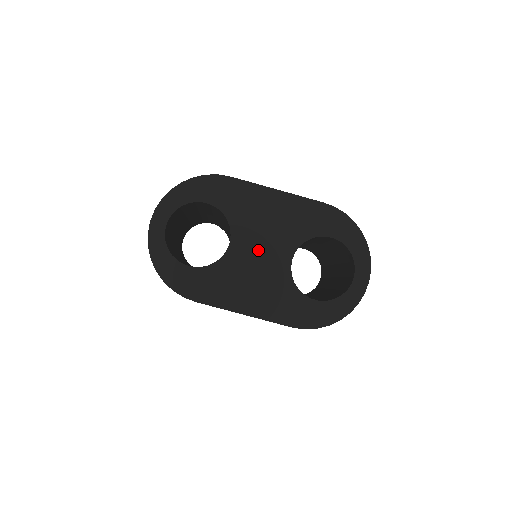
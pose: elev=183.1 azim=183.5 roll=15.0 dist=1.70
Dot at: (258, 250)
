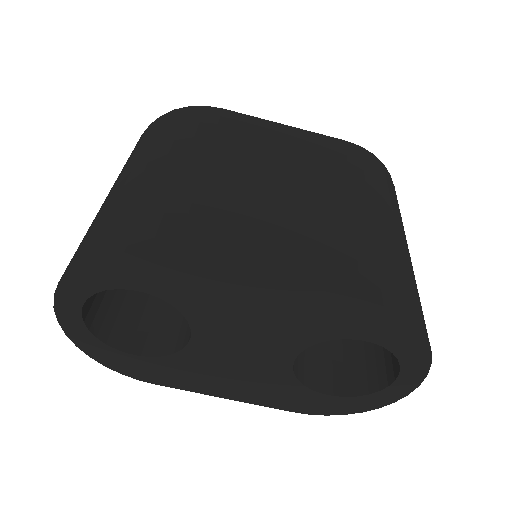
Dot at: (238, 347)
